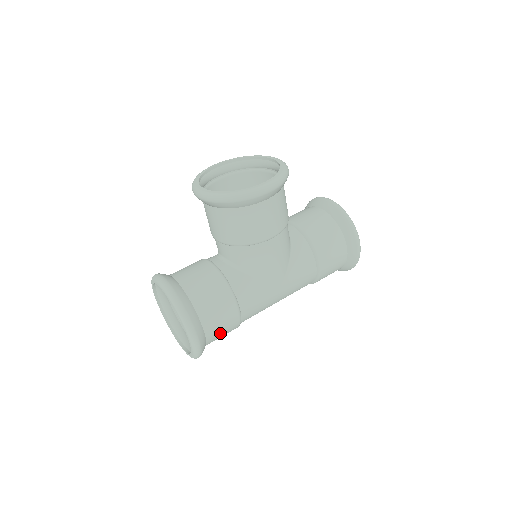
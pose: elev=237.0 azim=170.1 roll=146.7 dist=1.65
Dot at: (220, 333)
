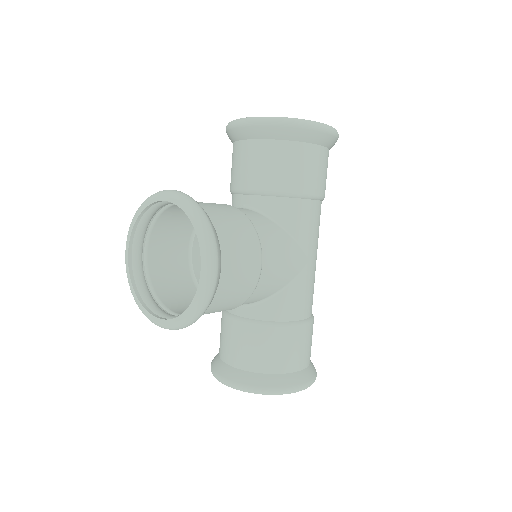
Dot at: (310, 346)
